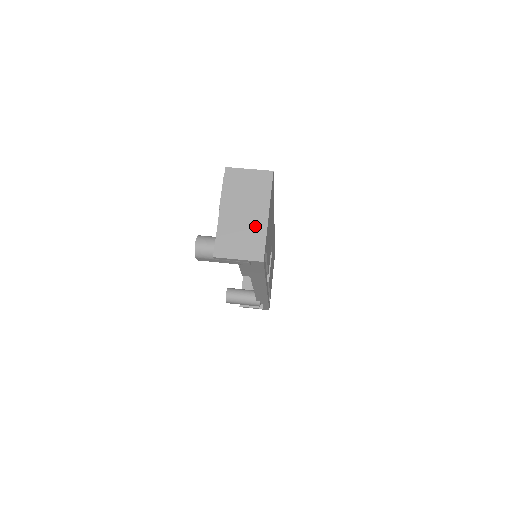
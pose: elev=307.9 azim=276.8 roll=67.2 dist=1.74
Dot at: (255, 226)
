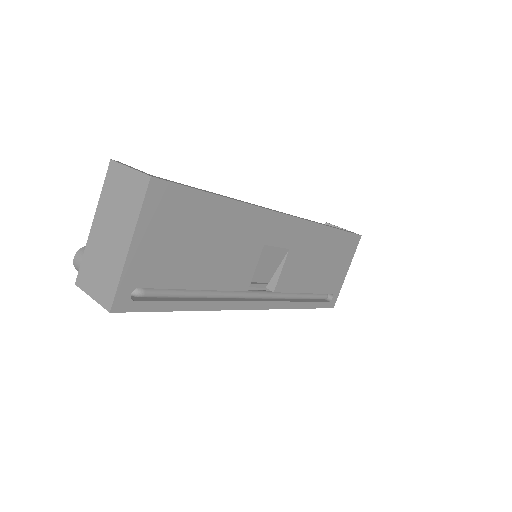
Dot at: (114, 257)
